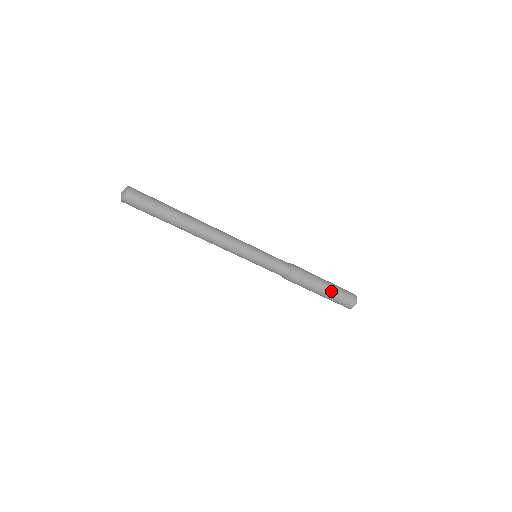
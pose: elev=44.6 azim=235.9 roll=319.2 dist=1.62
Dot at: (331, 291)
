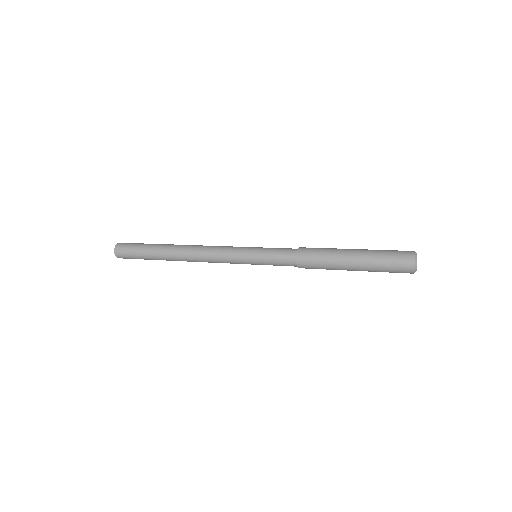
Dot at: (365, 265)
